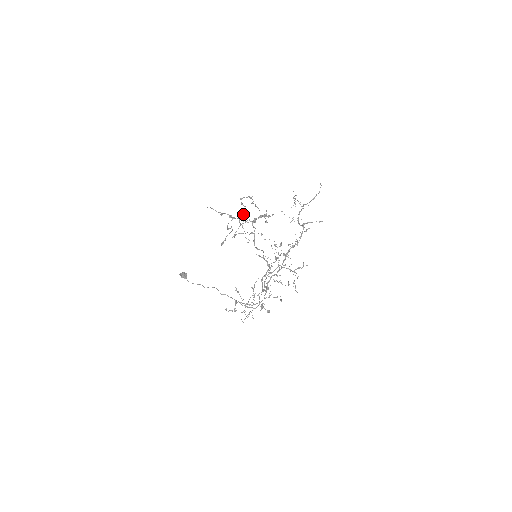
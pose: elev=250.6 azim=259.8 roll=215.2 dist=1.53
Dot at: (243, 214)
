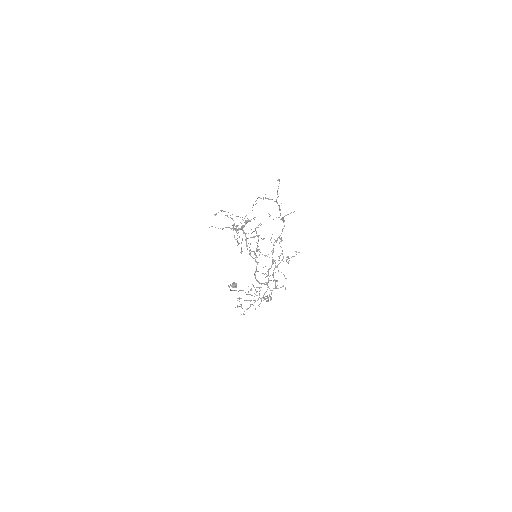
Dot at: (233, 225)
